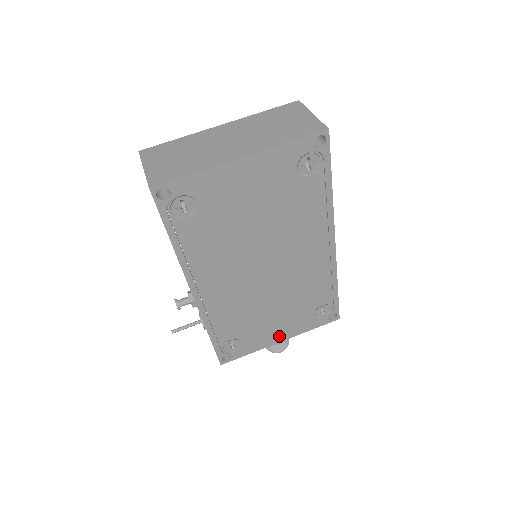
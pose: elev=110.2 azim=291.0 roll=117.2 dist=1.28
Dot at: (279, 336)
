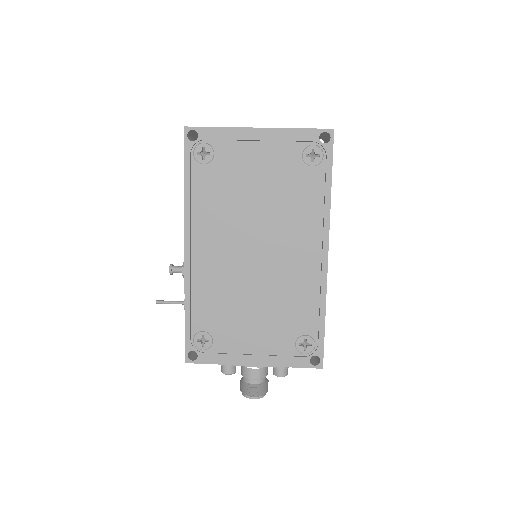
Dot at: (253, 356)
